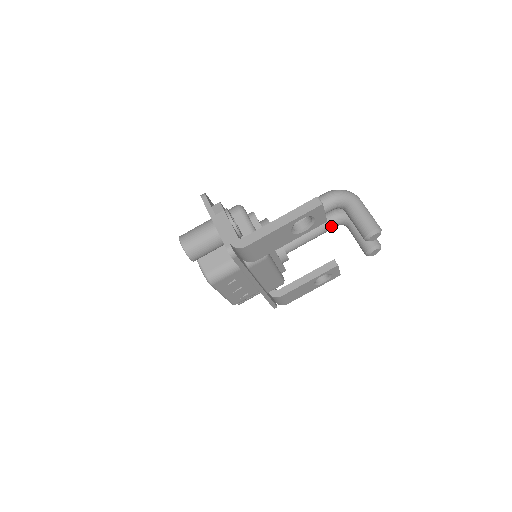
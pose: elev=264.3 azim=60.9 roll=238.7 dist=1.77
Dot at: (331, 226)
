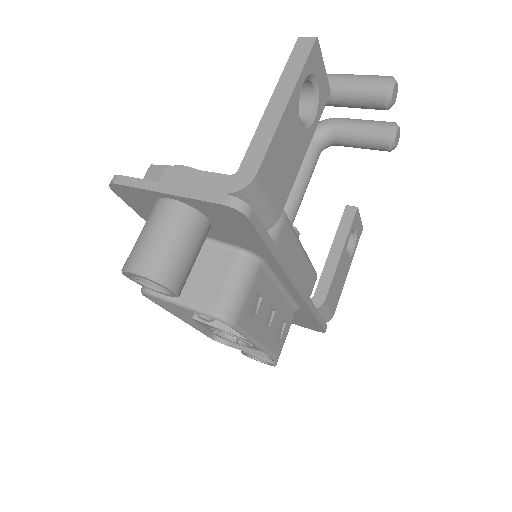
Dot at: (315, 155)
